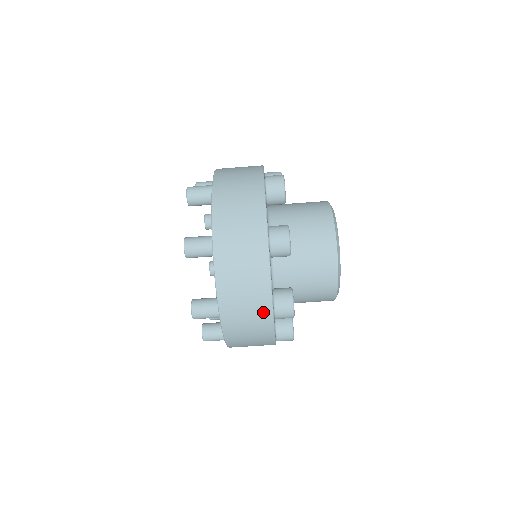
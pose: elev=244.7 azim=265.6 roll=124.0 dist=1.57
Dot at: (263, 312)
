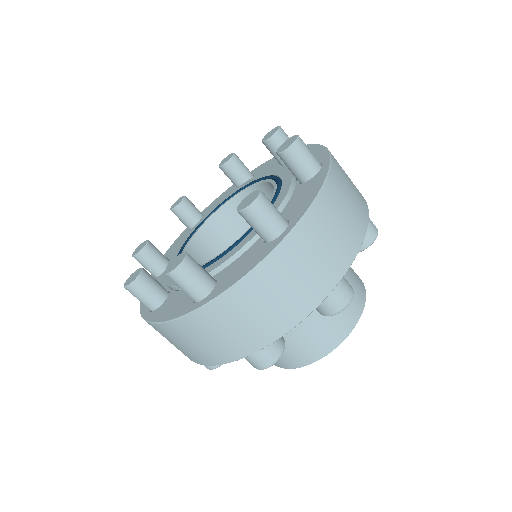
Dot at: (183, 353)
